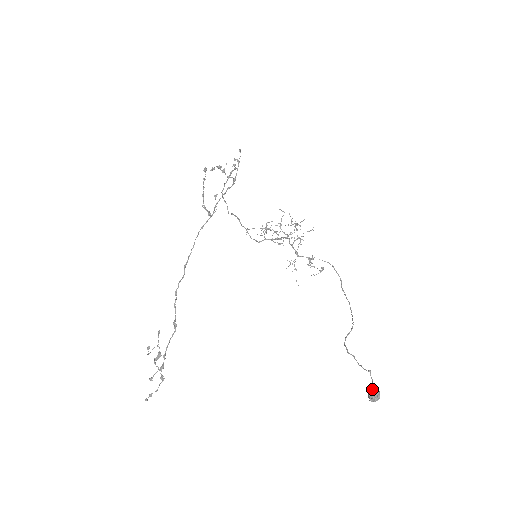
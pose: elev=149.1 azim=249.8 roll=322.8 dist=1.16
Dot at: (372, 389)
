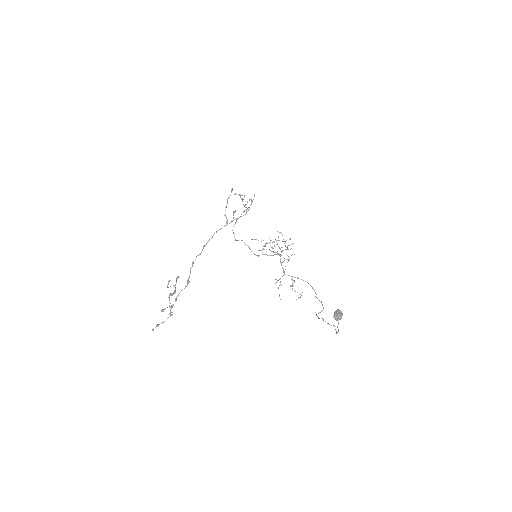
Dot at: (337, 310)
